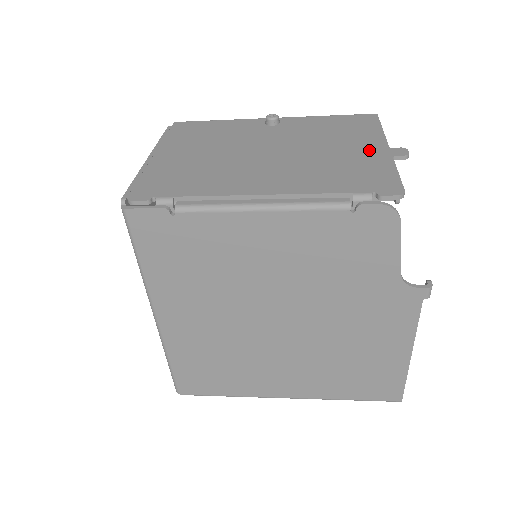
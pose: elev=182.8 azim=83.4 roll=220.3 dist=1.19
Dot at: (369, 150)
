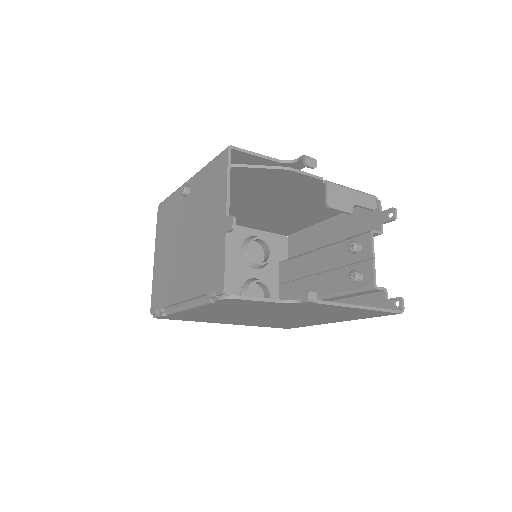
Dot at: (218, 226)
